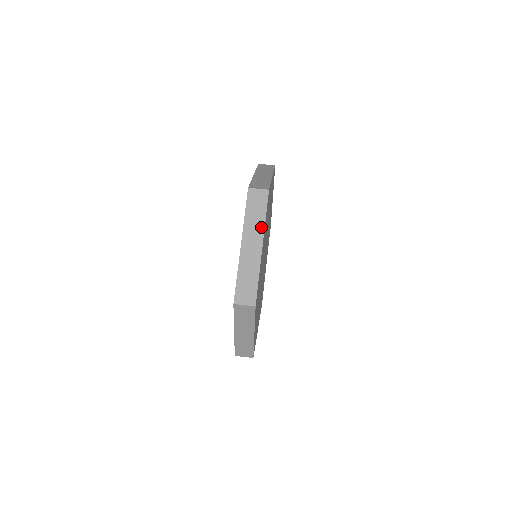
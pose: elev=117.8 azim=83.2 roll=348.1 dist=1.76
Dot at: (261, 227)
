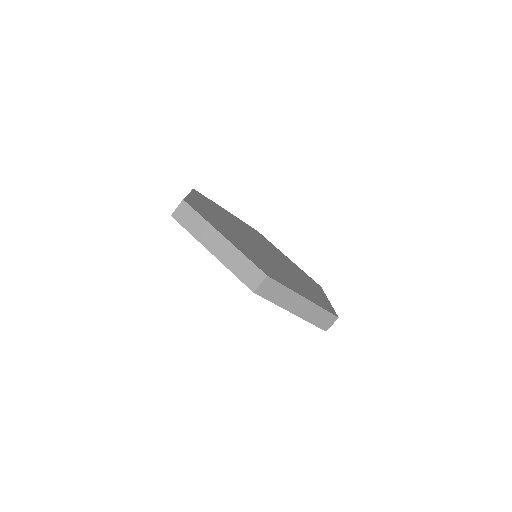
Dot at: (292, 294)
